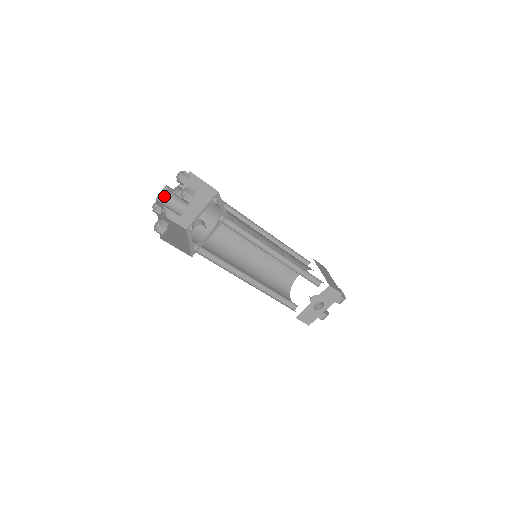
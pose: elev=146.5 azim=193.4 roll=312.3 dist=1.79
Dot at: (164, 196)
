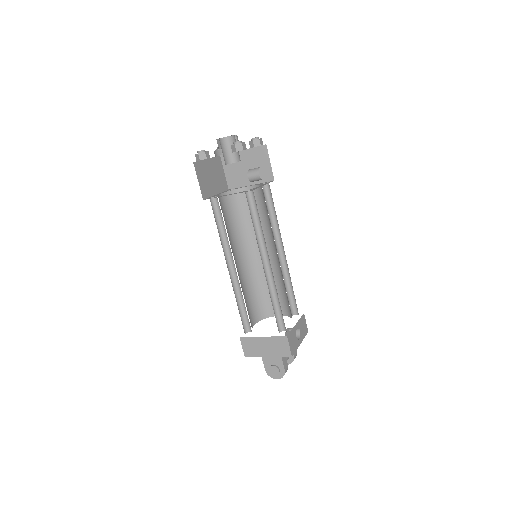
Dot at: (234, 135)
